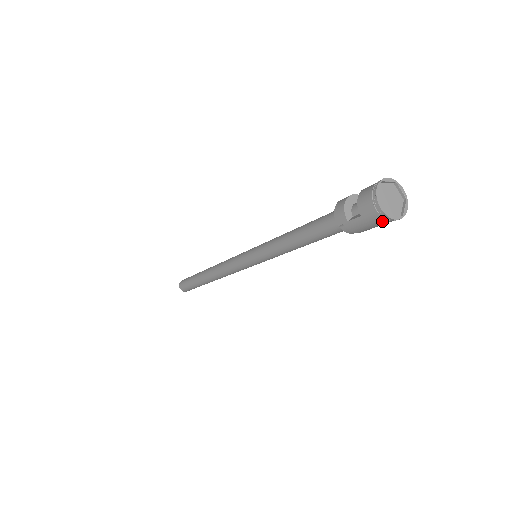
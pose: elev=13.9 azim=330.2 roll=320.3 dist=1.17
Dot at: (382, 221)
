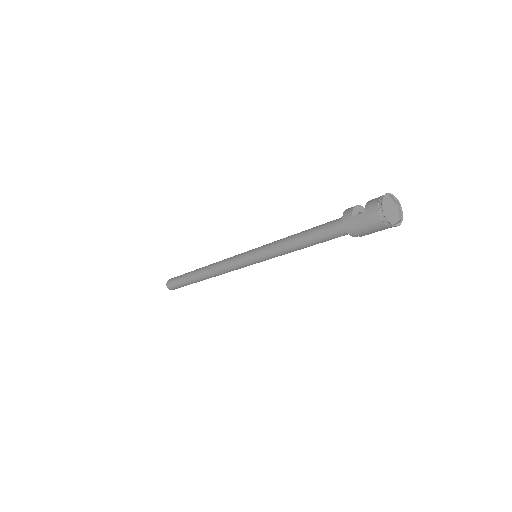
Dot at: (378, 220)
